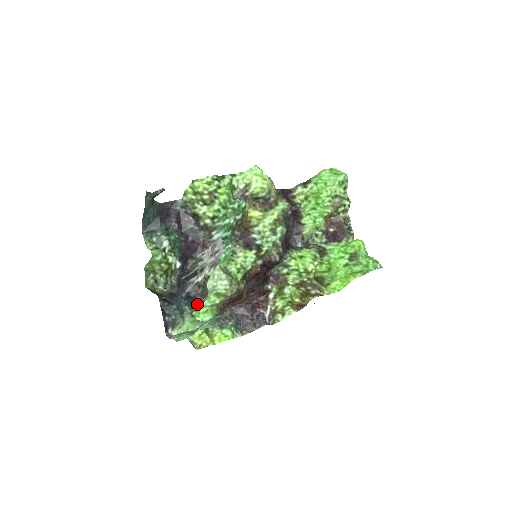
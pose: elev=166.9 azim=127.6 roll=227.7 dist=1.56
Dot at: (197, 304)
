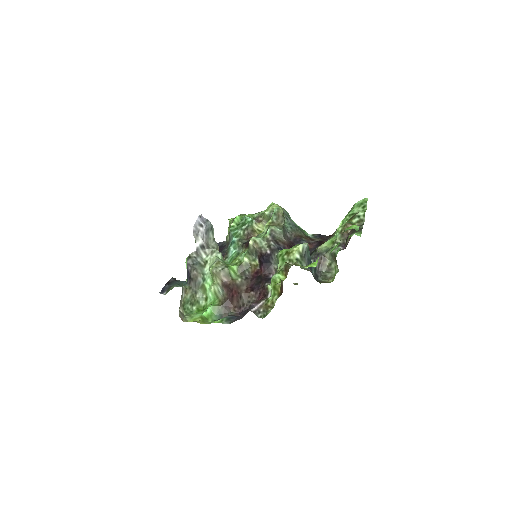
Dot at: (190, 278)
